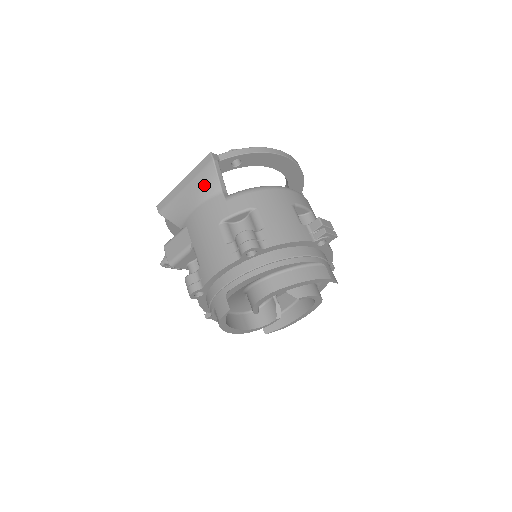
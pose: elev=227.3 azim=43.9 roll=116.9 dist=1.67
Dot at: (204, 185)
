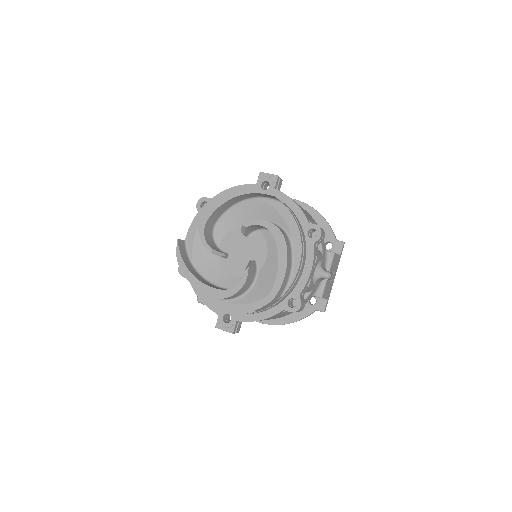
Dot at: occluded
